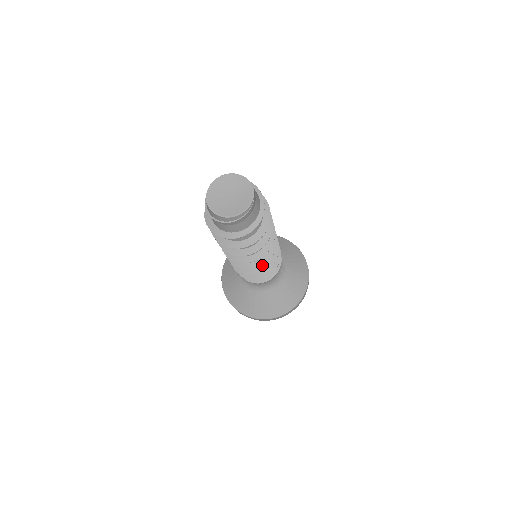
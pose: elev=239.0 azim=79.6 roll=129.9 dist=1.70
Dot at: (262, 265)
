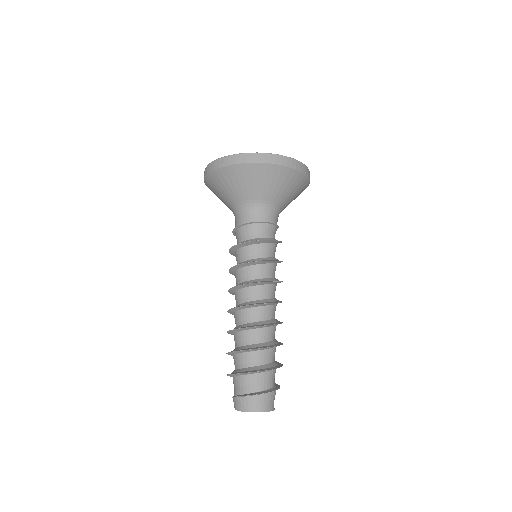
Dot at: occluded
